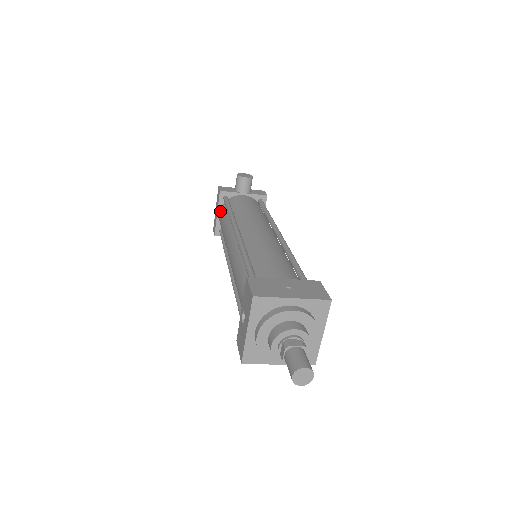
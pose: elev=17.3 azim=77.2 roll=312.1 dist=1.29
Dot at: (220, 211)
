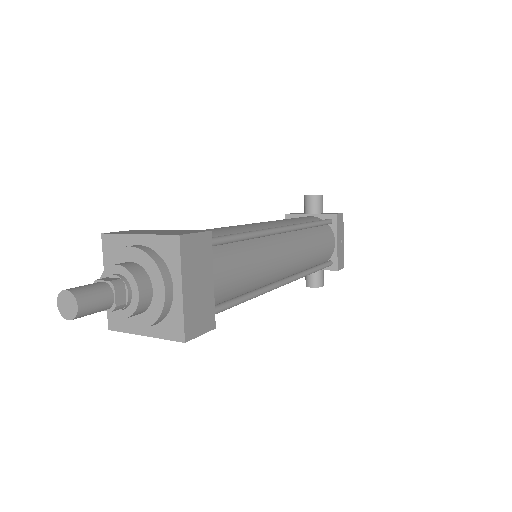
Dot at: occluded
